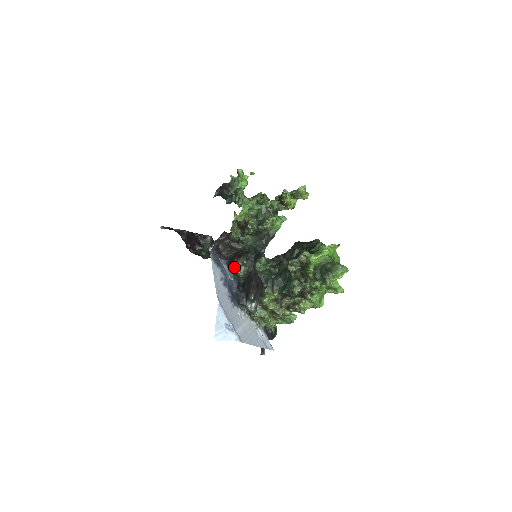
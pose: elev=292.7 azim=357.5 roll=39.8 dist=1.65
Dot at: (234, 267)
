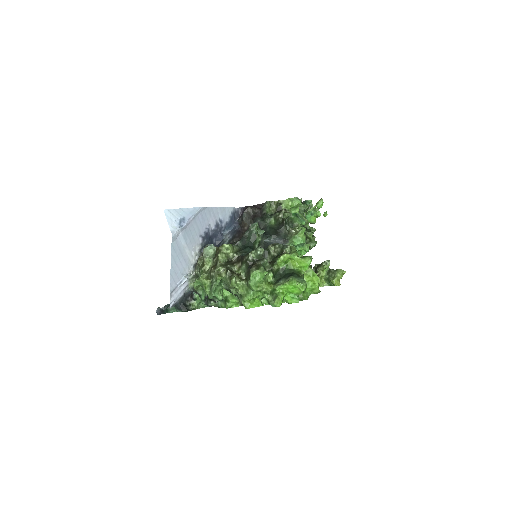
Dot at: occluded
